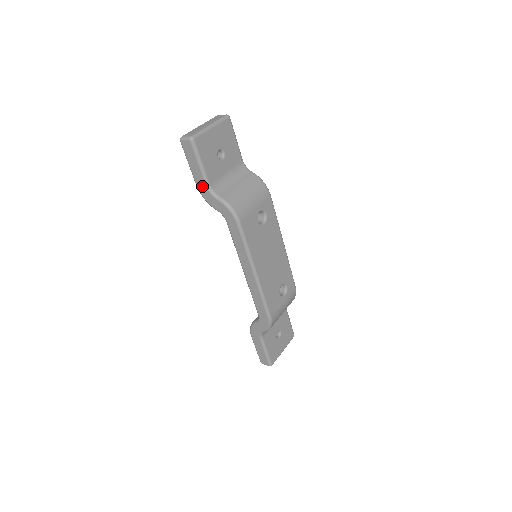
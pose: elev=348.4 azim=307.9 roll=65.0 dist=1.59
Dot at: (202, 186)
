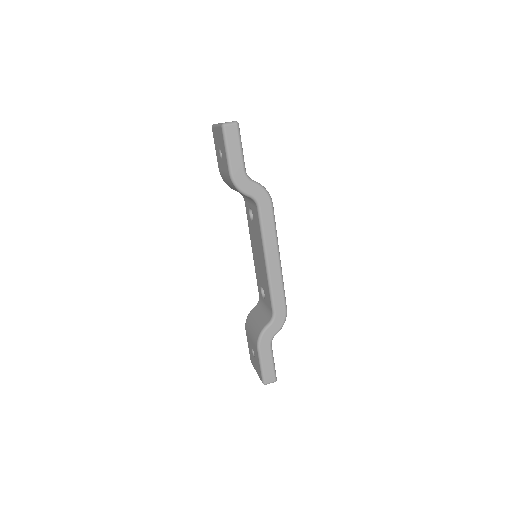
Dot at: (239, 172)
